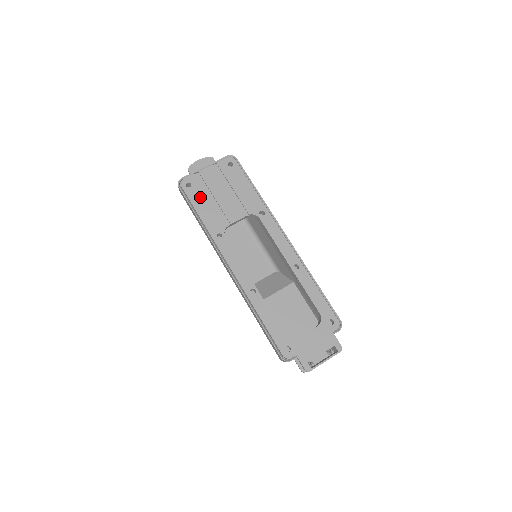
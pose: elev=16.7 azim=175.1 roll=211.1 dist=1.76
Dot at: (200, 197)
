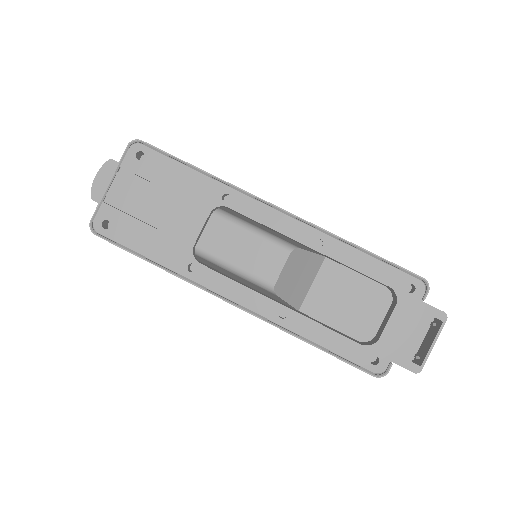
Dot at: (131, 231)
